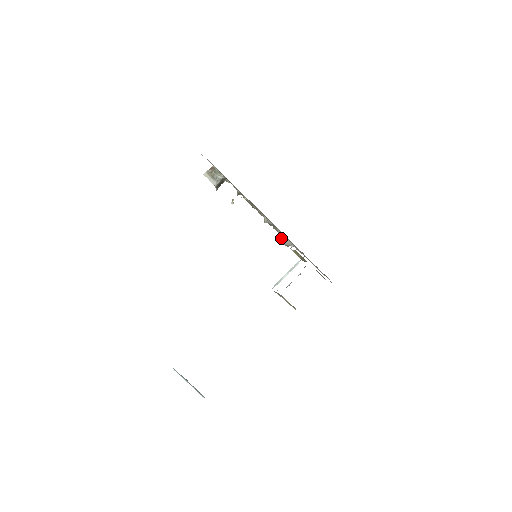
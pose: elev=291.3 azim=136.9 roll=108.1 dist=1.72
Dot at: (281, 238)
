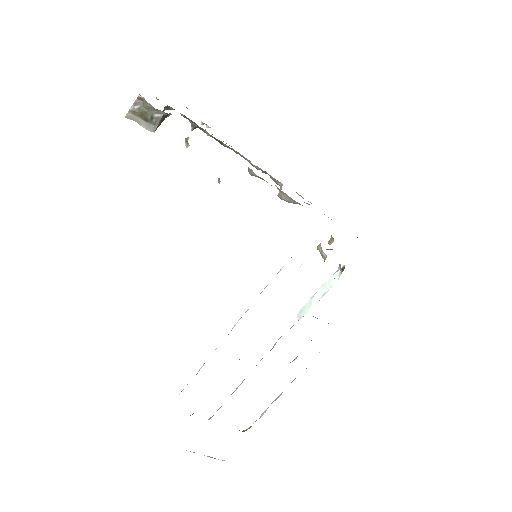
Dot at: (281, 195)
